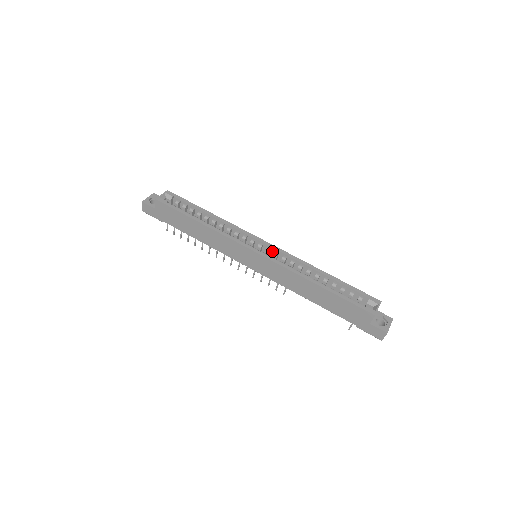
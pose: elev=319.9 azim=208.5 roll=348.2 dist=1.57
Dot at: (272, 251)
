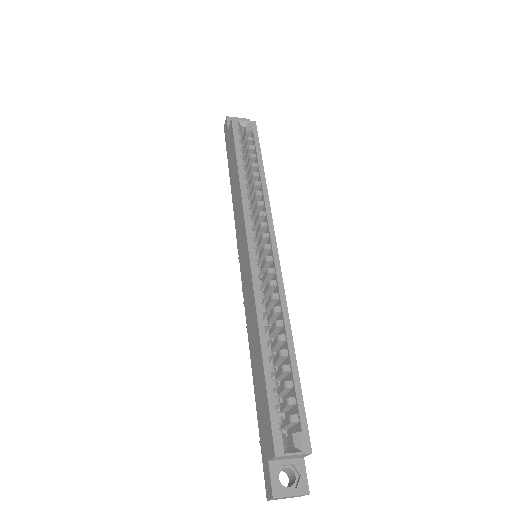
Dot at: (272, 265)
